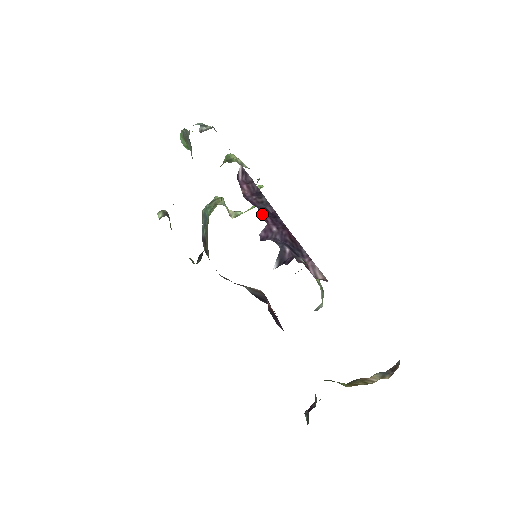
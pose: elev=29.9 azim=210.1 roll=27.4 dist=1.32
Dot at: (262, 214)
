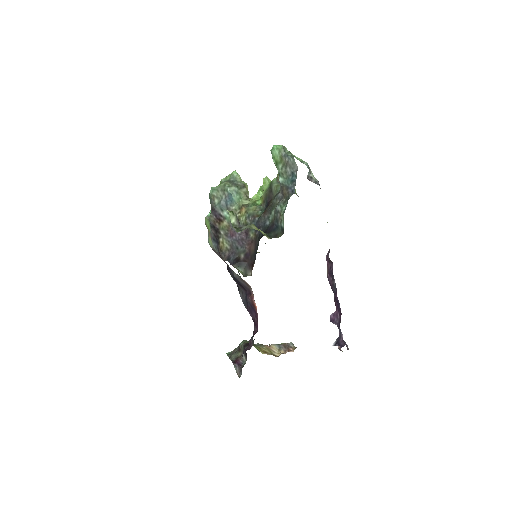
Dot at: (335, 300)
